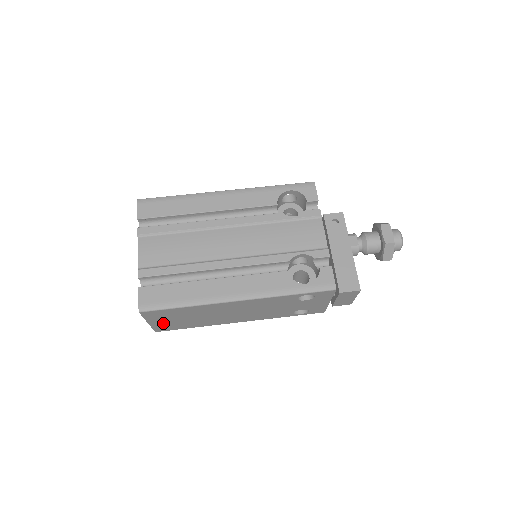
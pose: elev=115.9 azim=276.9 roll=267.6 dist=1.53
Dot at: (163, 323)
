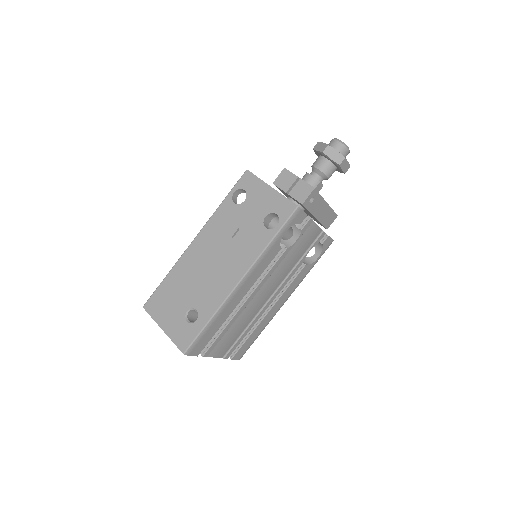
Dot at: occluded
